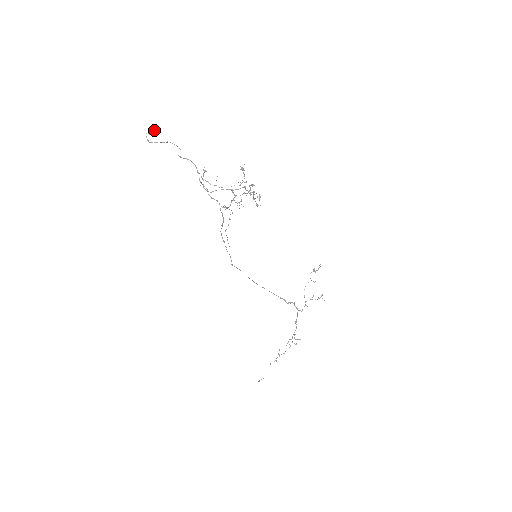
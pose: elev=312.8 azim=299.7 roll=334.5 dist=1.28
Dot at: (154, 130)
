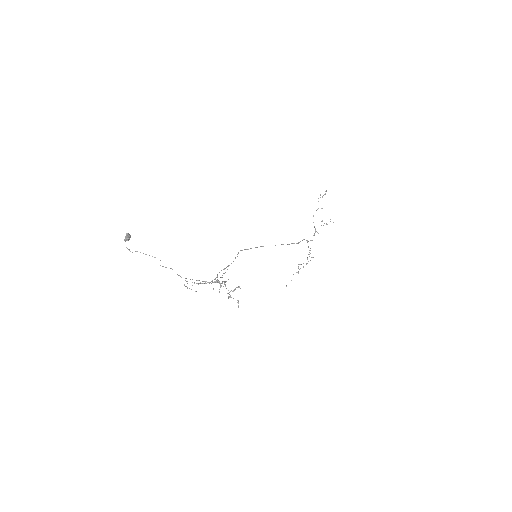
Dot at: (129, 236)
